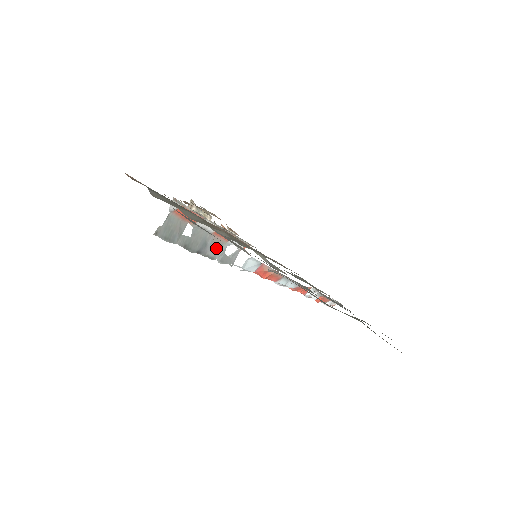
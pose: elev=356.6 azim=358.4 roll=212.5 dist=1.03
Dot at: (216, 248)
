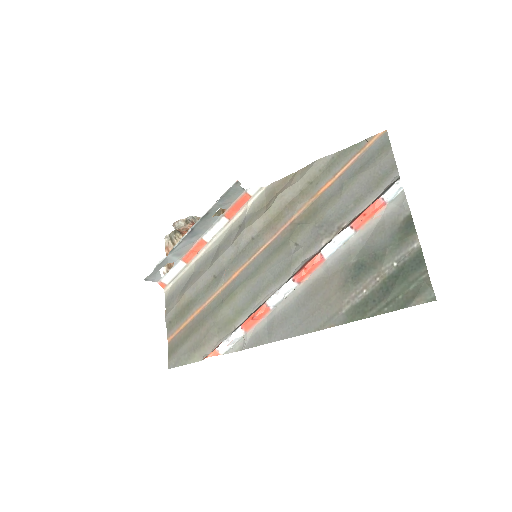
Dot at: (180, 250)
